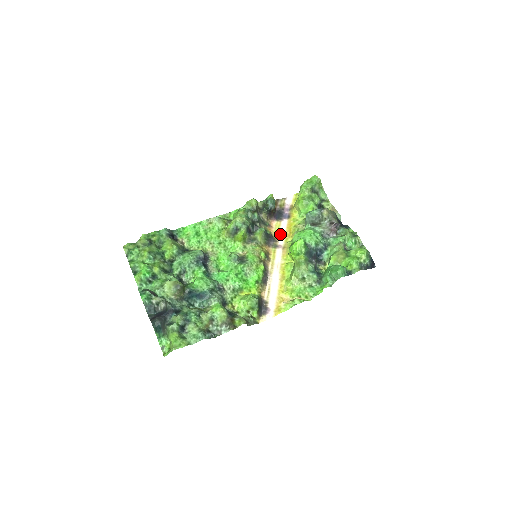
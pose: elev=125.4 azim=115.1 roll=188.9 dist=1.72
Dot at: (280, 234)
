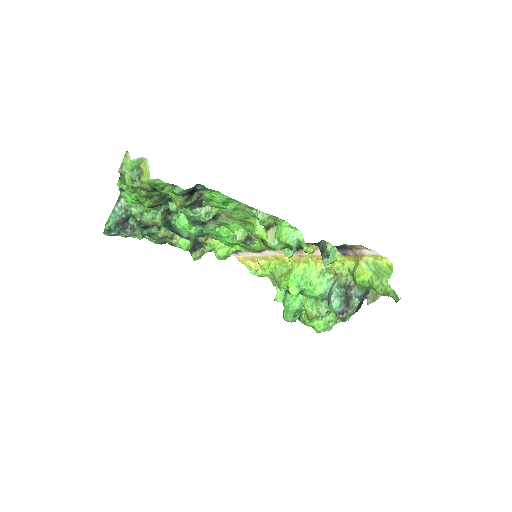
Dot at: (315, 251)
